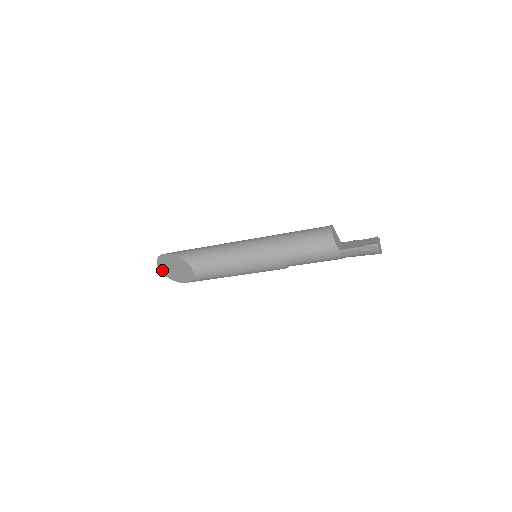
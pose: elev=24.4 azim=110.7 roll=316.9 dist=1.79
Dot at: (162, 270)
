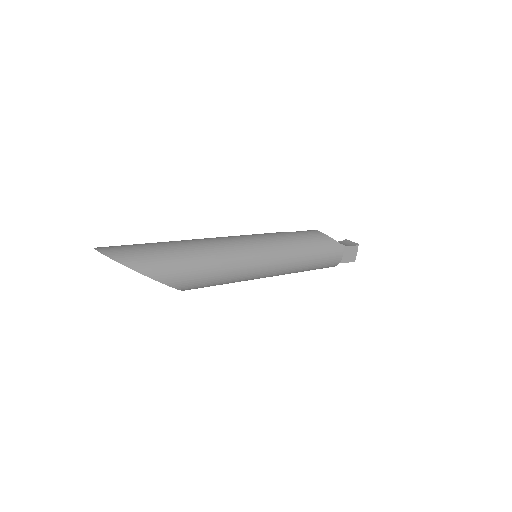
Dot at: occluded
